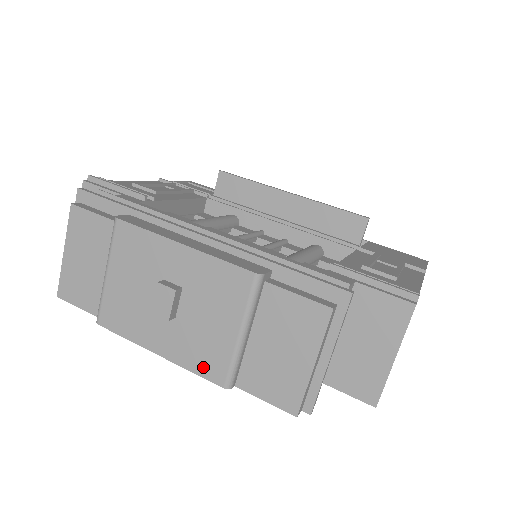
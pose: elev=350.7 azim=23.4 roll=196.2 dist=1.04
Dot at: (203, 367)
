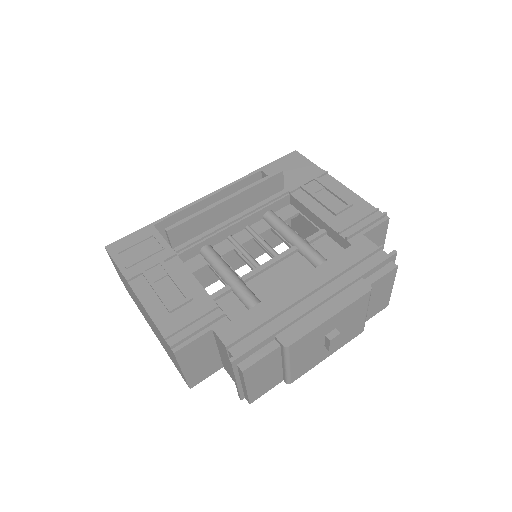
Dot at: (352, 337)
